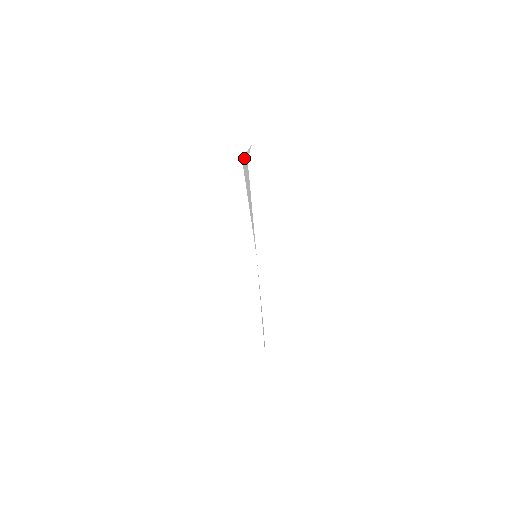
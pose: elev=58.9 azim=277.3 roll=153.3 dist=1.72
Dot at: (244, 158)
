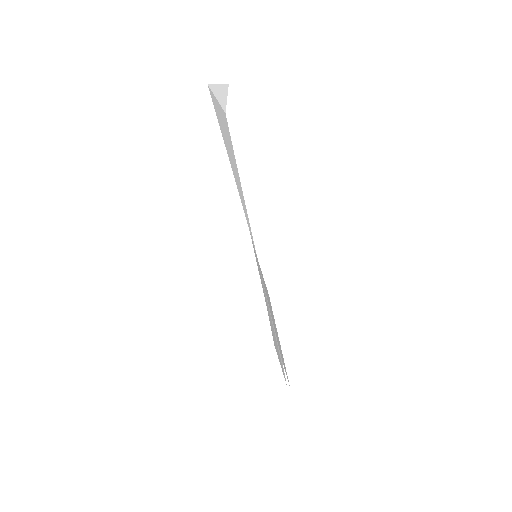
Dot at: (214, 93)
